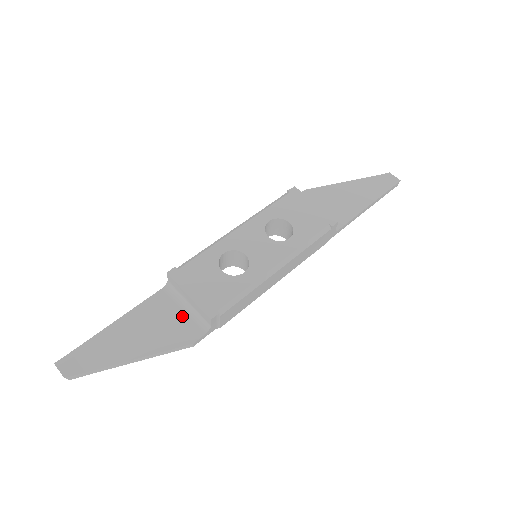
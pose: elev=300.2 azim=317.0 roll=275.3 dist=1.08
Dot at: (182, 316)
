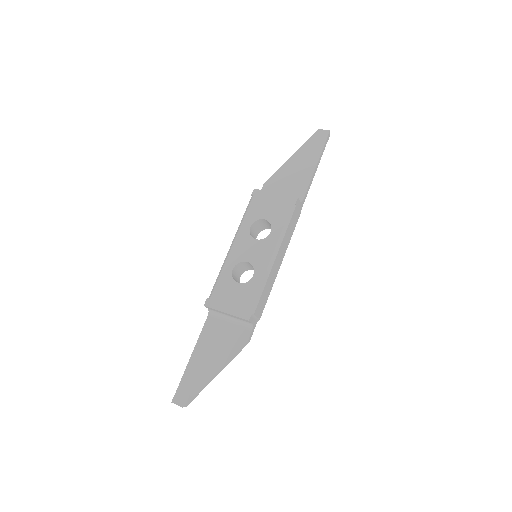
Dot at: (231, 327)
